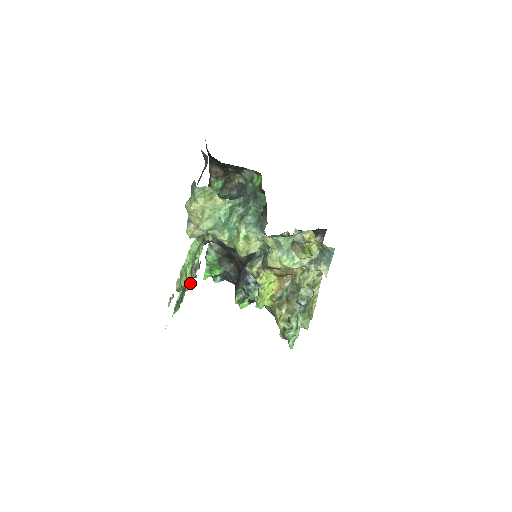
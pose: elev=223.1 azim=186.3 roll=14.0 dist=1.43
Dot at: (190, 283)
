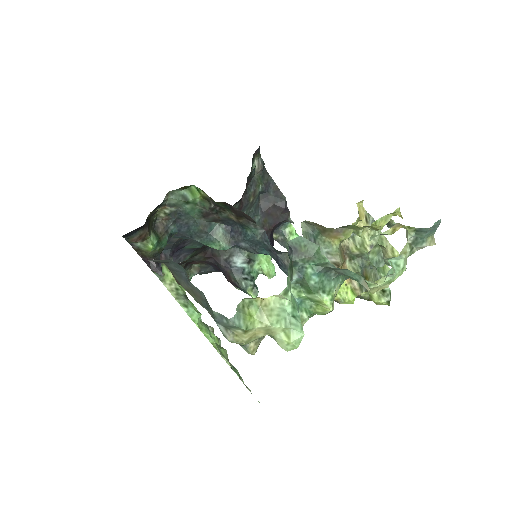
Dot at: occluded
